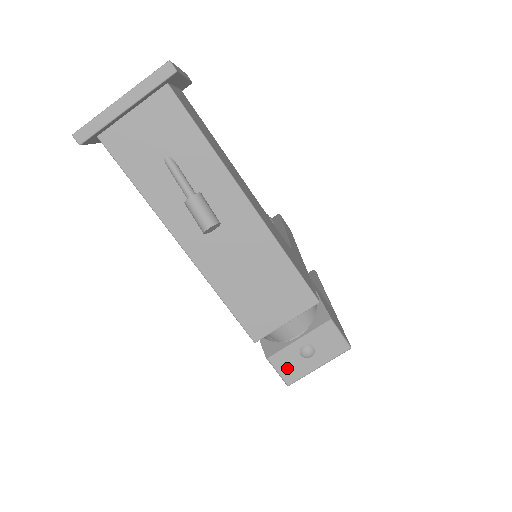
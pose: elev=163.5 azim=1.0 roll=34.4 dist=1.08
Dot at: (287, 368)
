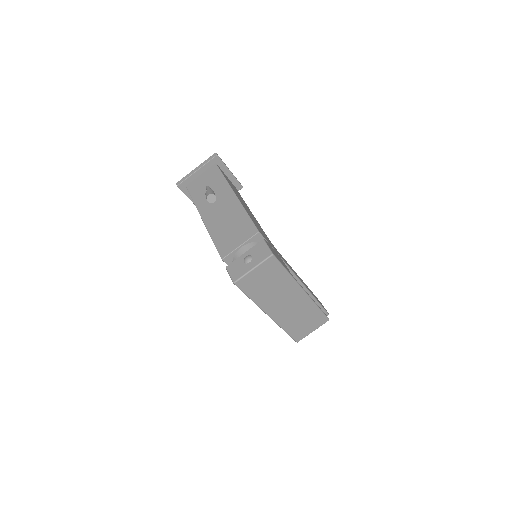
Dot at: (235, 271)
